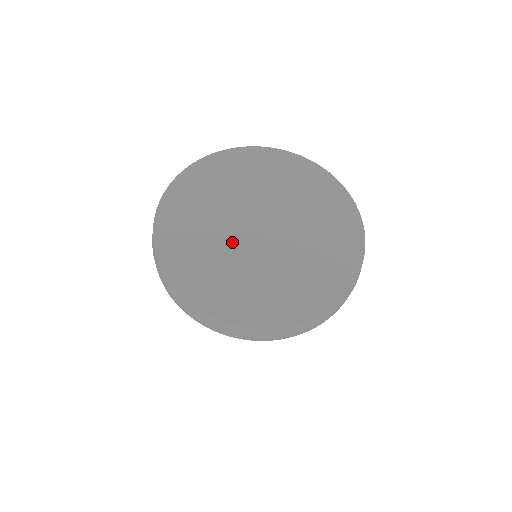
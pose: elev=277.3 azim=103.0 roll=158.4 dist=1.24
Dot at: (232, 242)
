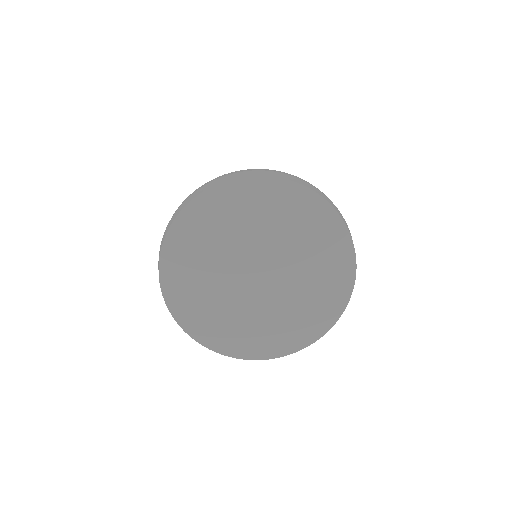
Dot at: (239, 298)
